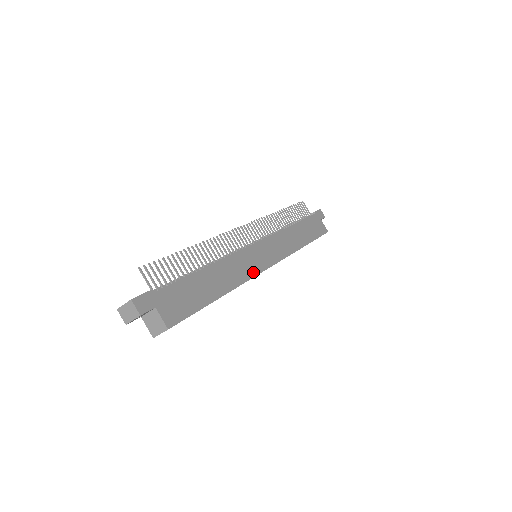
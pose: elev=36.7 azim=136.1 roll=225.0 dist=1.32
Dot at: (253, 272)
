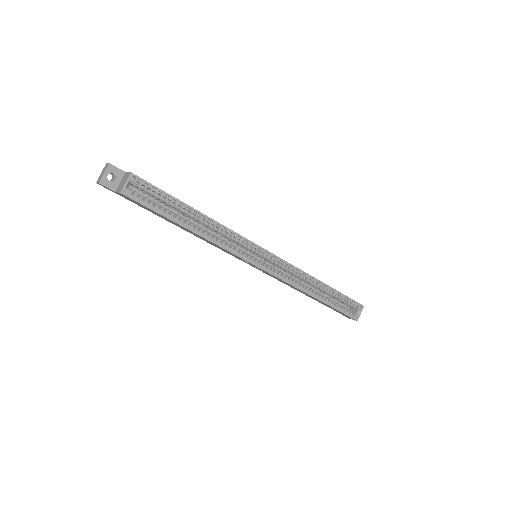
Dot at: (243, 237)
